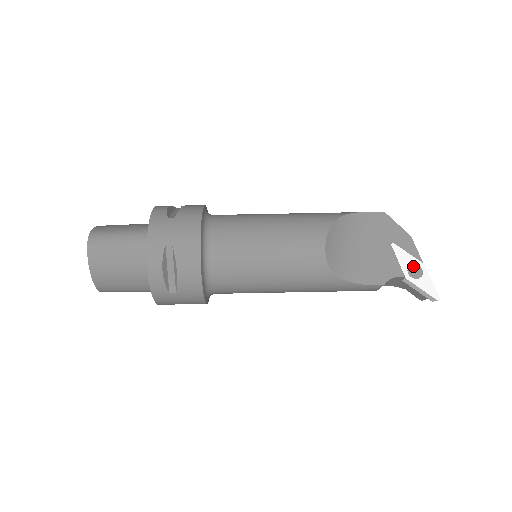
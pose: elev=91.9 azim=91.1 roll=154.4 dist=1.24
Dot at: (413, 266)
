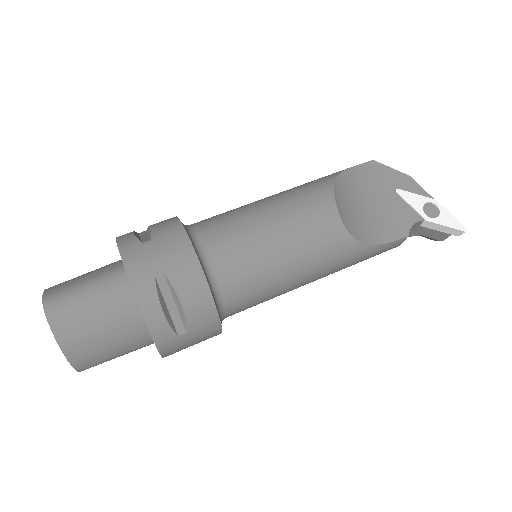
Dot at: (426, 206)
